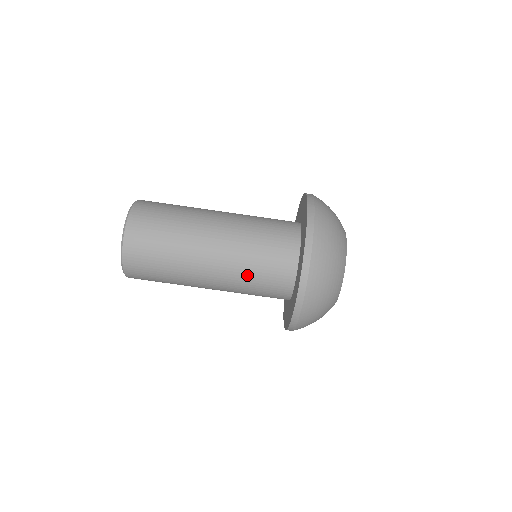
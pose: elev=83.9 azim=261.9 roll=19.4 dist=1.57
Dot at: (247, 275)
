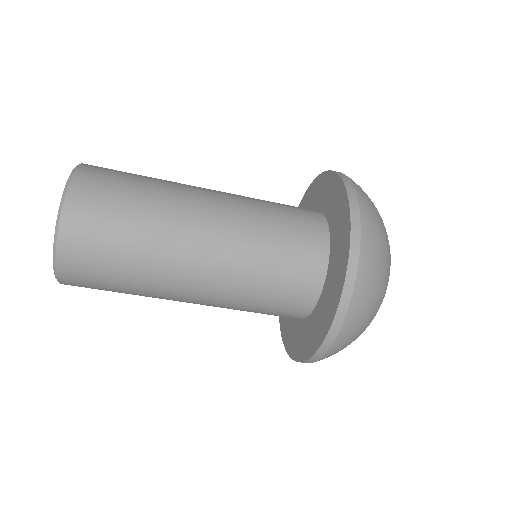
Dot at: occluded
